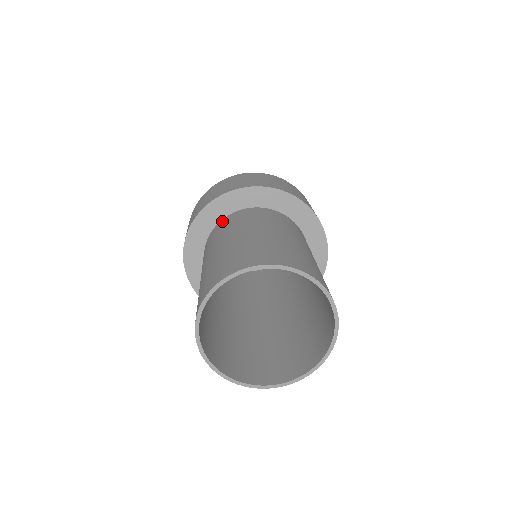
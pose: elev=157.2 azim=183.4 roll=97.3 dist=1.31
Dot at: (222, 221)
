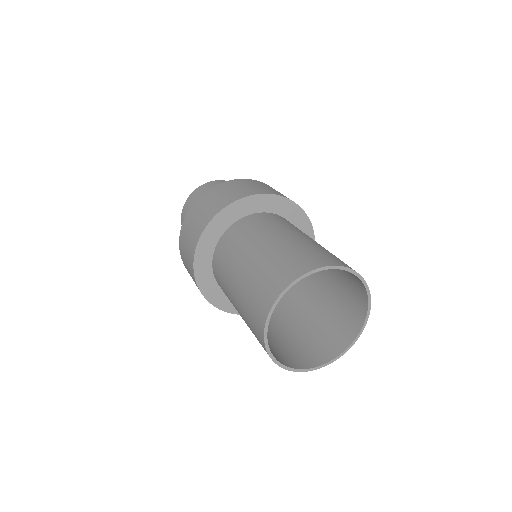
Dot at: (257, 215)
